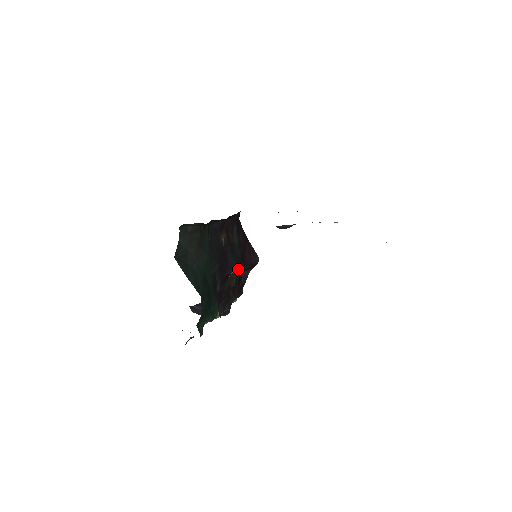
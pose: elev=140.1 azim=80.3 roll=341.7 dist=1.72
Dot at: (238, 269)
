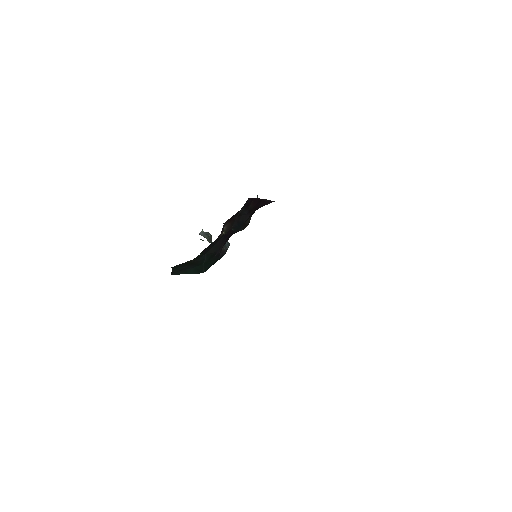
Dot at: (247, 225)
